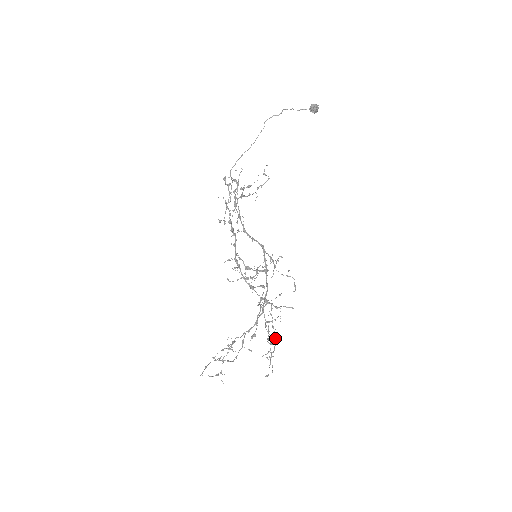
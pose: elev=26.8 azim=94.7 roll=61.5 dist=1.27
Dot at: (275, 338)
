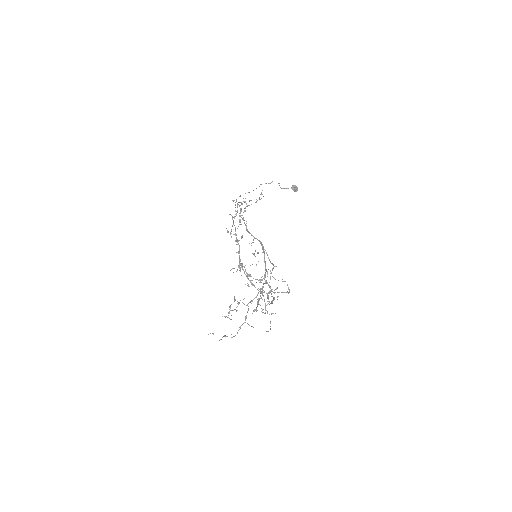
Dot at: occluded
